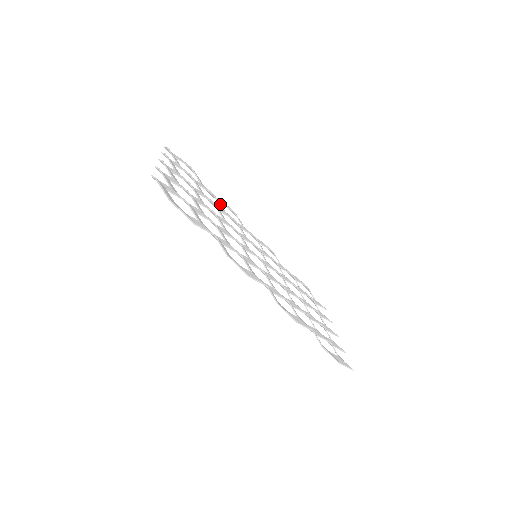
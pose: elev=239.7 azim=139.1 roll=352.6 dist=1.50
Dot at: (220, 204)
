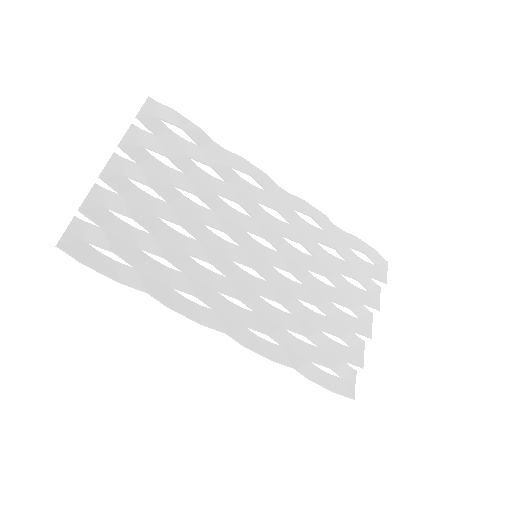
Dot at: (226, 173)
